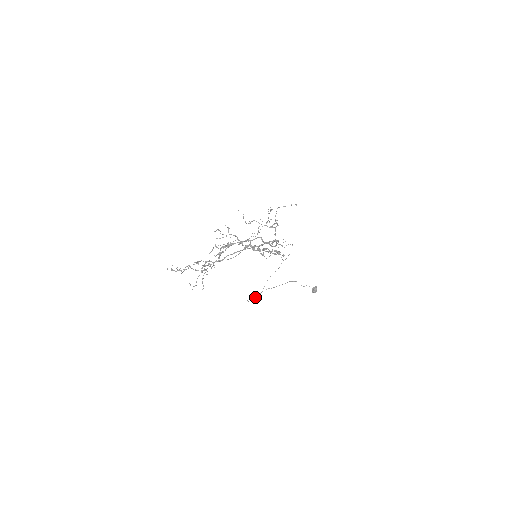
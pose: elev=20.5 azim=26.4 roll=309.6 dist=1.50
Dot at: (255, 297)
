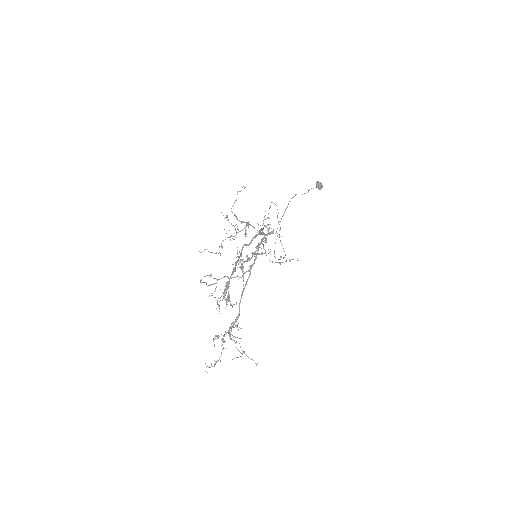
Dot at: (283, 258)
